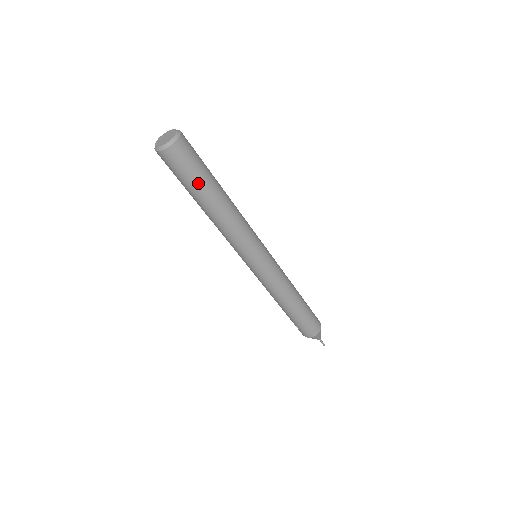
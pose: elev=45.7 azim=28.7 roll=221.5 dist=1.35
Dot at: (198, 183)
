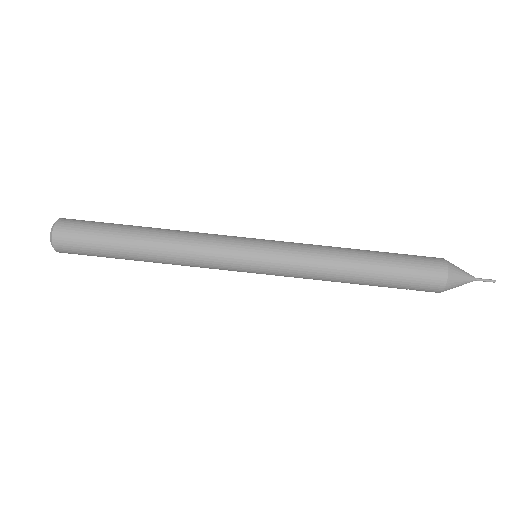
Dot at: (106, 248)
